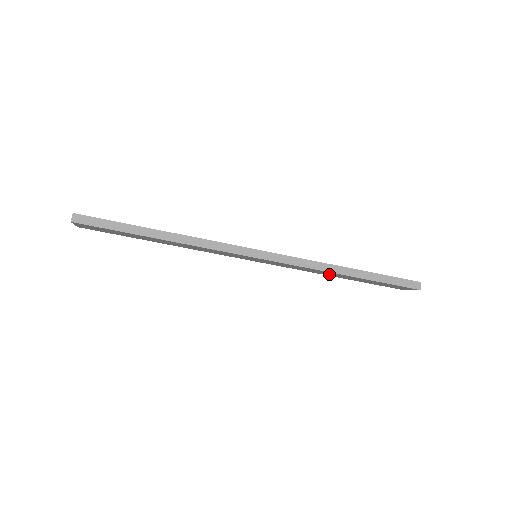
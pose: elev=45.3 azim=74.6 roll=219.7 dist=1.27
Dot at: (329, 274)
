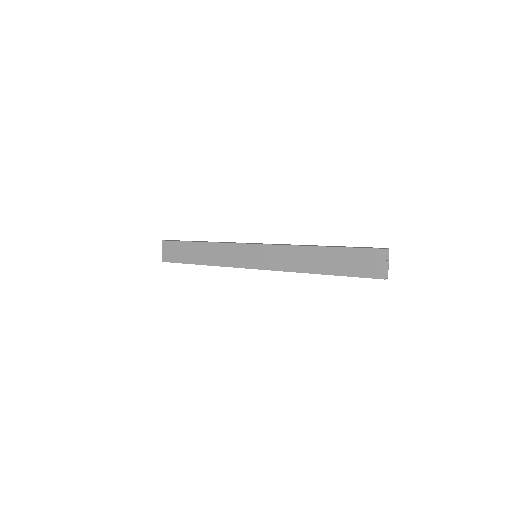
Dot at: occluded
